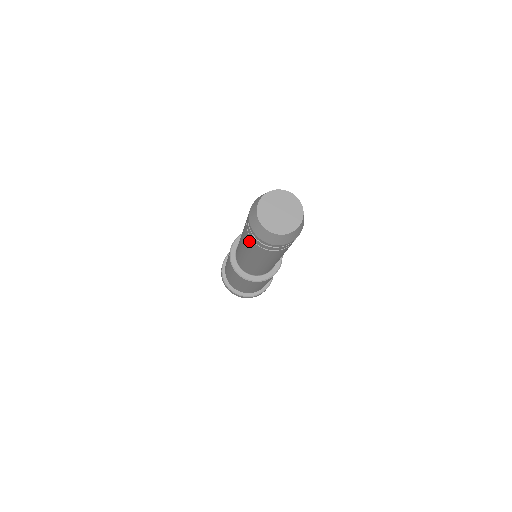
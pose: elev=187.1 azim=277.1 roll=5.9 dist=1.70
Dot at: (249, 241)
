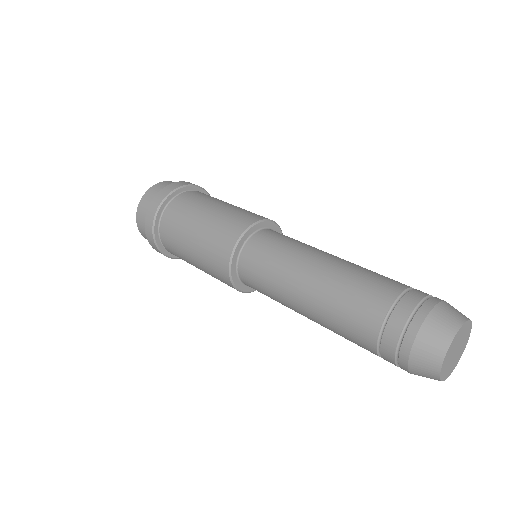
Dot at: (362, 333)
